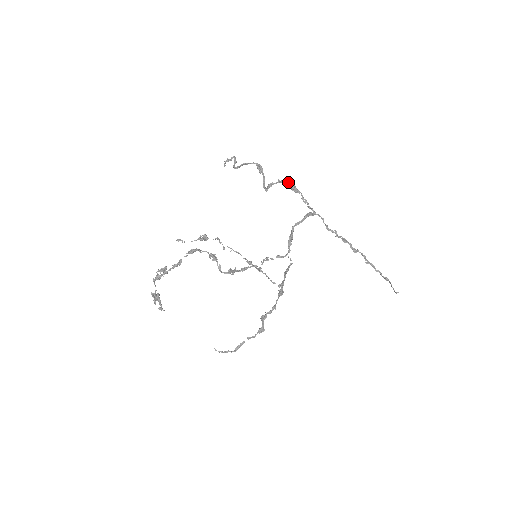
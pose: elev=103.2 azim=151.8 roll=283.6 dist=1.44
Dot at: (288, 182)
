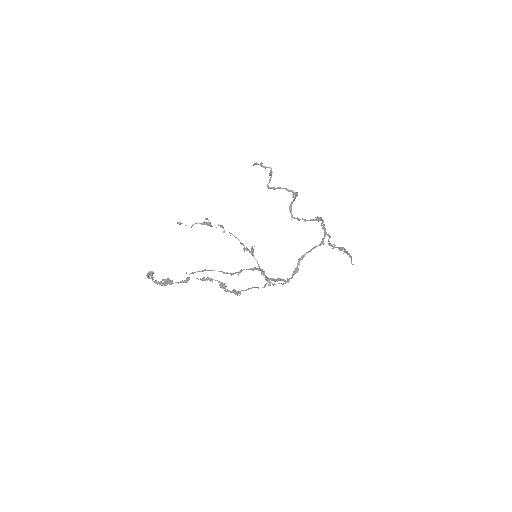
Dot at: (317, 219)
